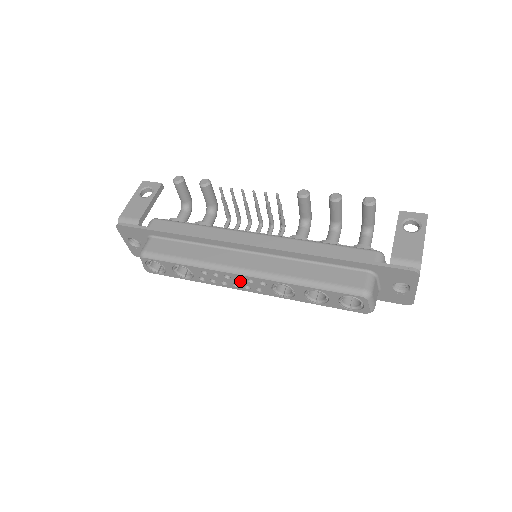
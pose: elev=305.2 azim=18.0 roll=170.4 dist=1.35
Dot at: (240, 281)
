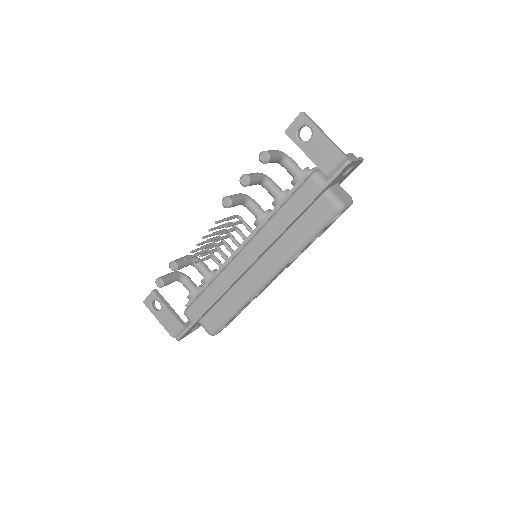
Dot at: occluded
